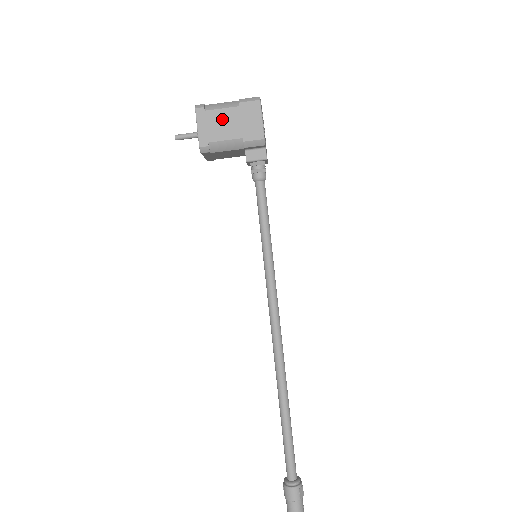
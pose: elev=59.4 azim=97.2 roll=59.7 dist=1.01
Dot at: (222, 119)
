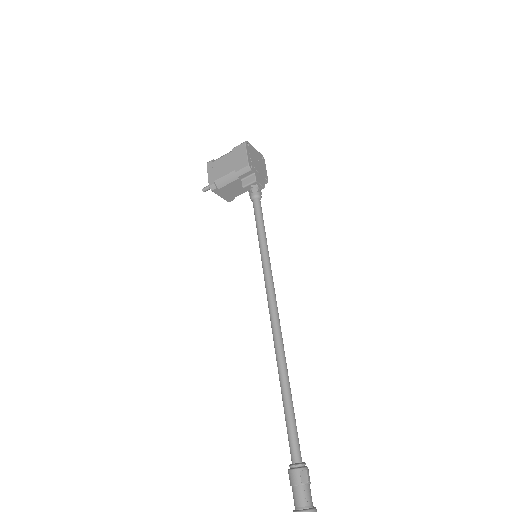
Dot at: (222, 163)
